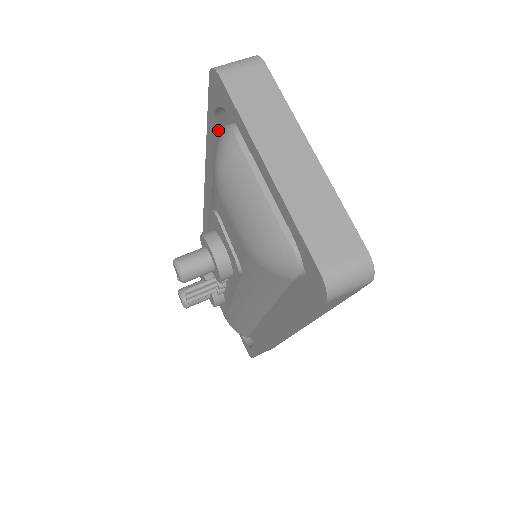
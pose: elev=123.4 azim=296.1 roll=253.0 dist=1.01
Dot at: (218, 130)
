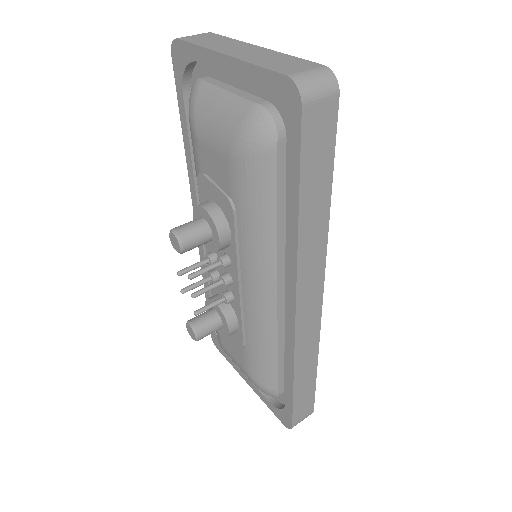
Dot at: occluded
